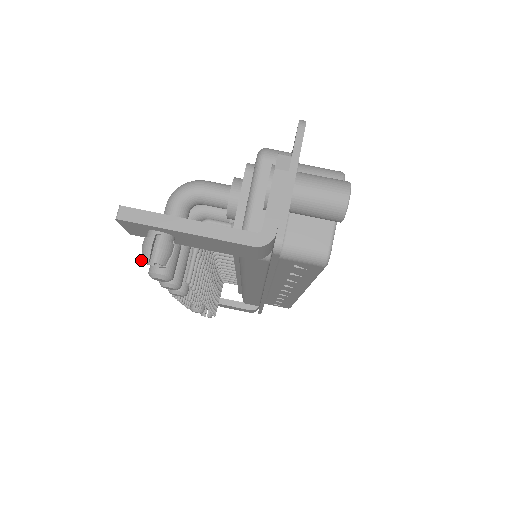
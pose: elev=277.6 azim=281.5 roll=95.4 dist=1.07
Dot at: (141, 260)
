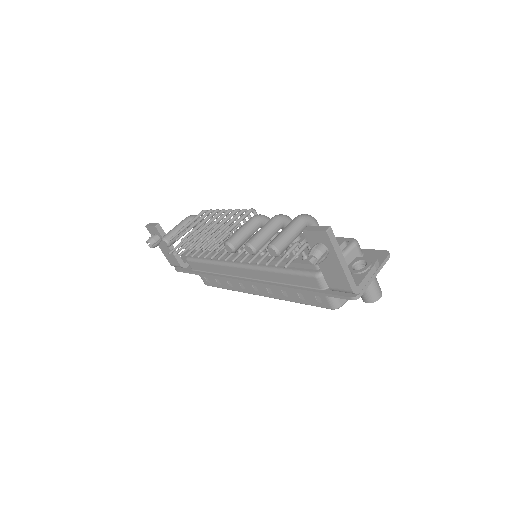
Dot at: (312, 254)
